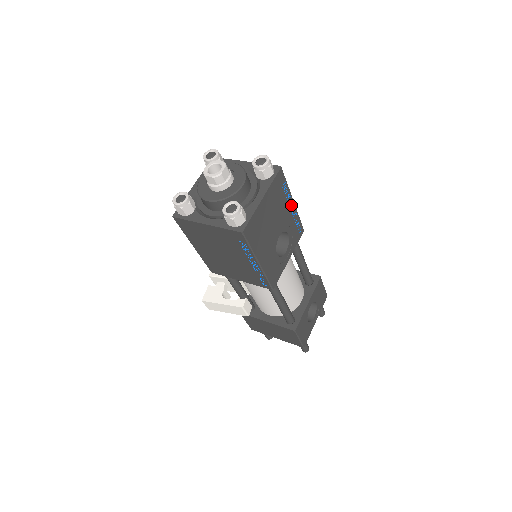
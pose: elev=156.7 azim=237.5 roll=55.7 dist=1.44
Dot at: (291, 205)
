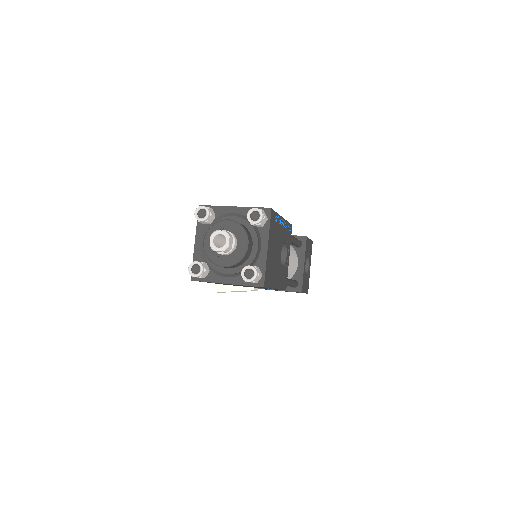
Dot at: (282, 223)
